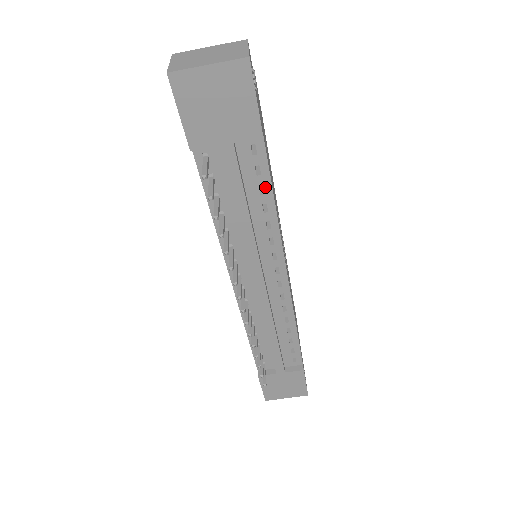
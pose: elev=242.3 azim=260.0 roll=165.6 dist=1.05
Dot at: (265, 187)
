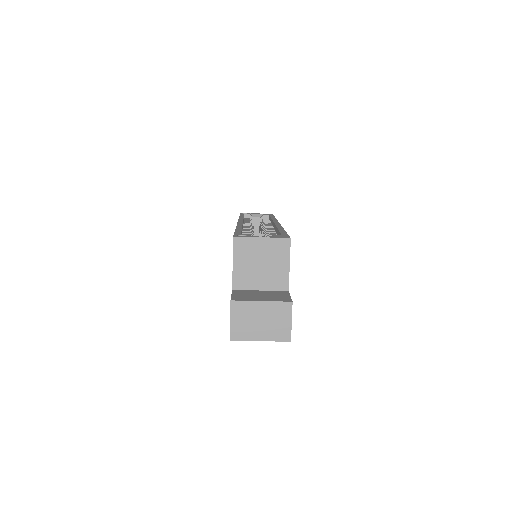
Dot at: occluded
